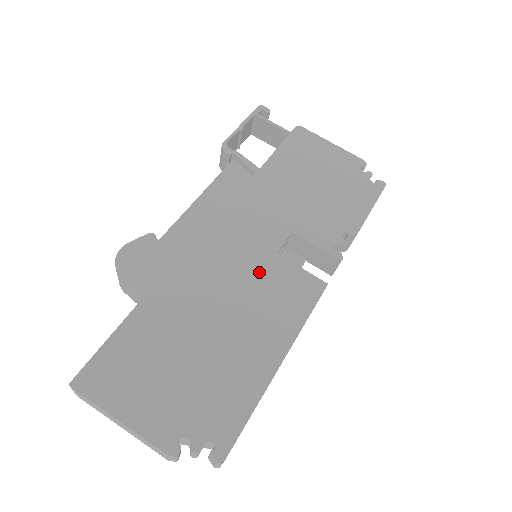
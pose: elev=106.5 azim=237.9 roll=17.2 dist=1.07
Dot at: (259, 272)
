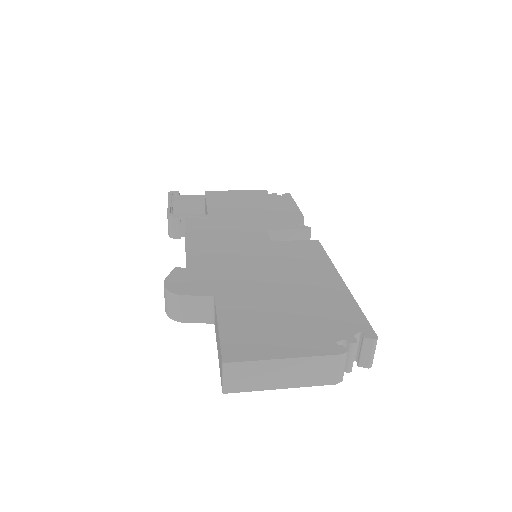
Dot at: (272, 253)
